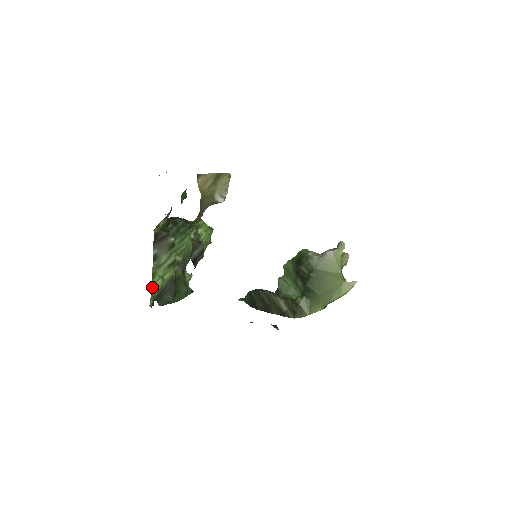
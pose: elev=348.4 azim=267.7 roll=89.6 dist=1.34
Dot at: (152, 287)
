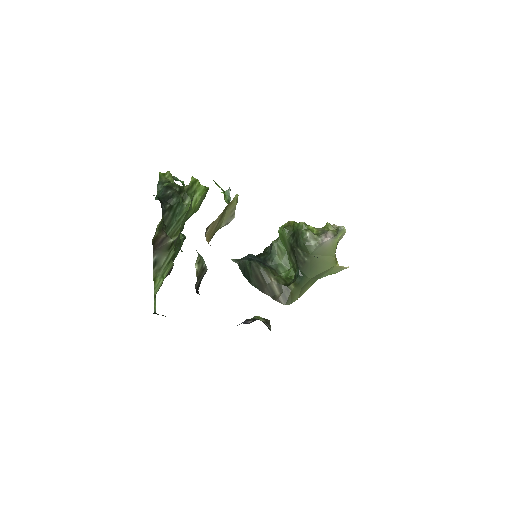
Dot at: (154, 291)
